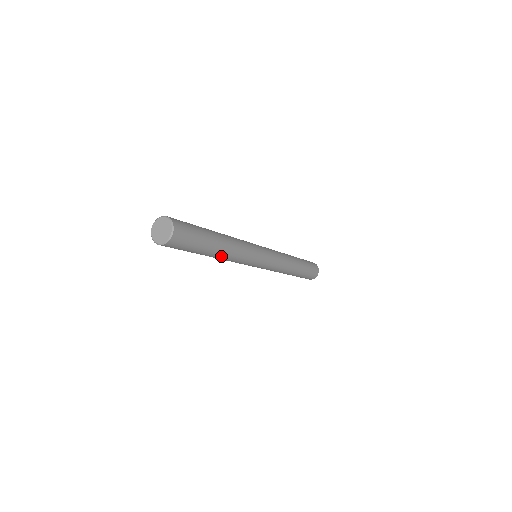
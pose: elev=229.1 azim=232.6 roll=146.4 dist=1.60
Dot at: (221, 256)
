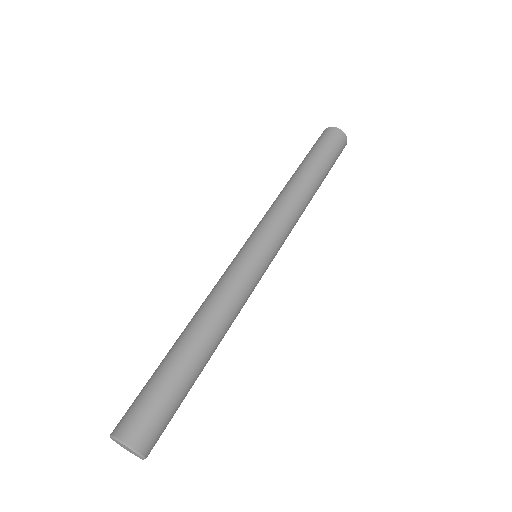
Dot at: occluded
